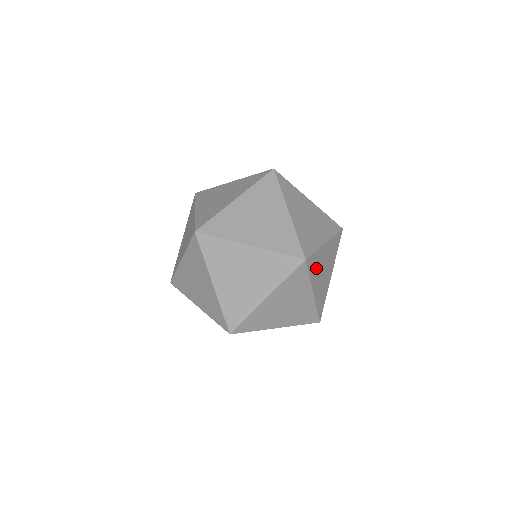
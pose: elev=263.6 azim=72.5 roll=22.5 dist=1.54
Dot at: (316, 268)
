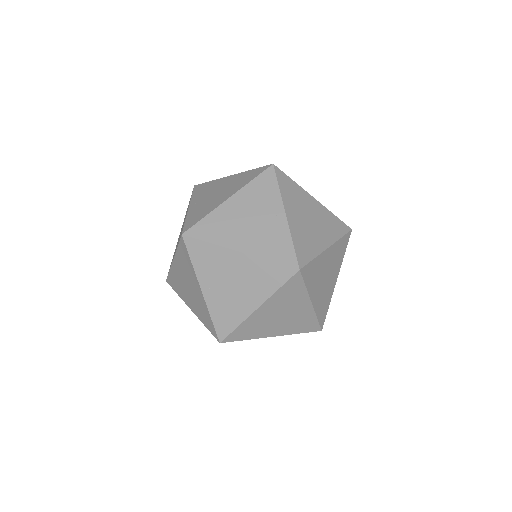
Dot at: occluded
